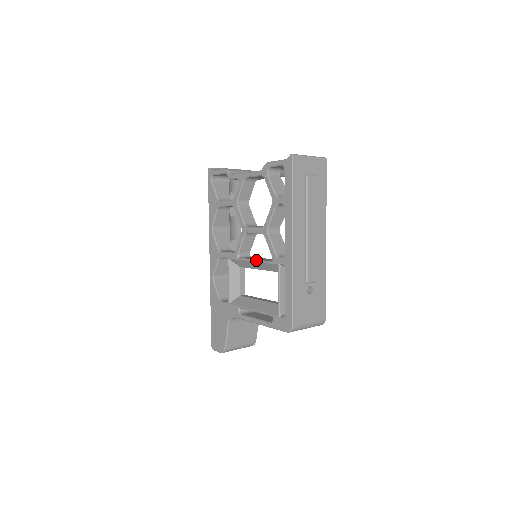
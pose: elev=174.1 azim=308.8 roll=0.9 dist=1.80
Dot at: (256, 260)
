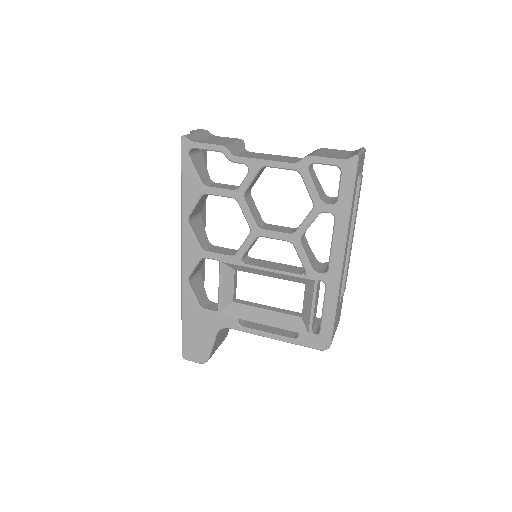
Dot at: (276, 271)
